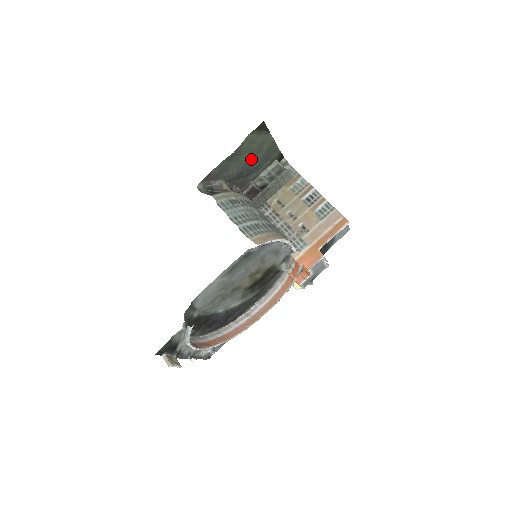
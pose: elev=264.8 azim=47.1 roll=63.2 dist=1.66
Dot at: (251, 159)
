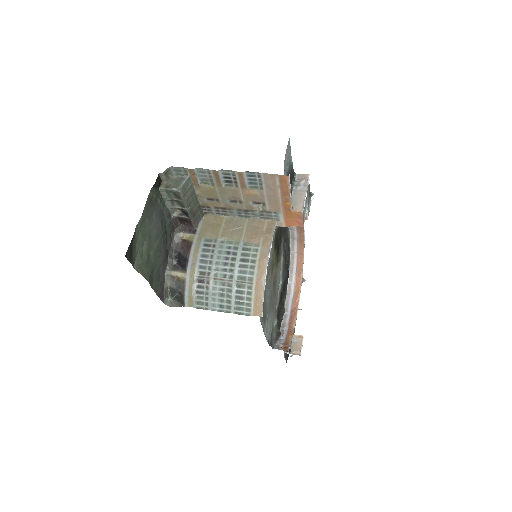
Dot at: (155, 242)
